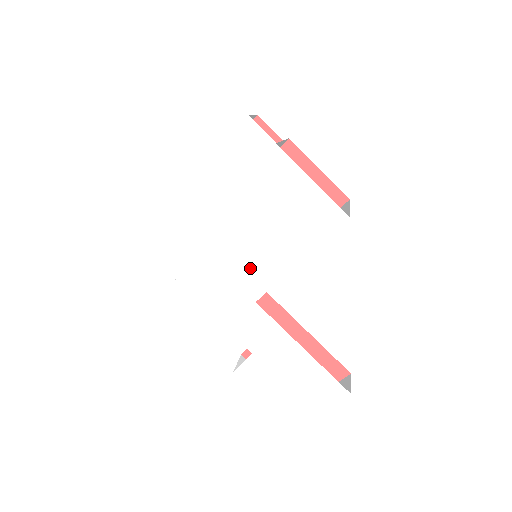
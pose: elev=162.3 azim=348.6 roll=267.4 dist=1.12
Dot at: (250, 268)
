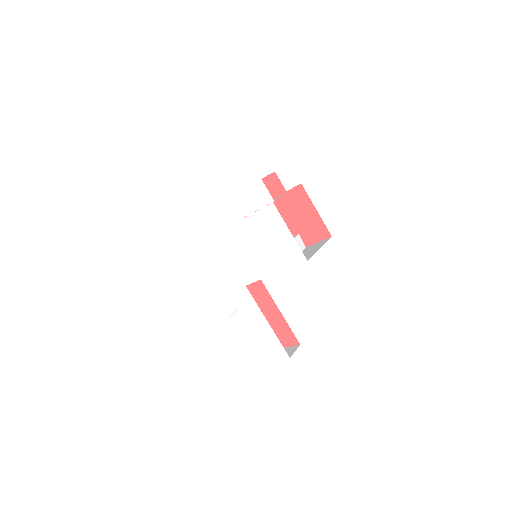
Dot at: (245, 266)
